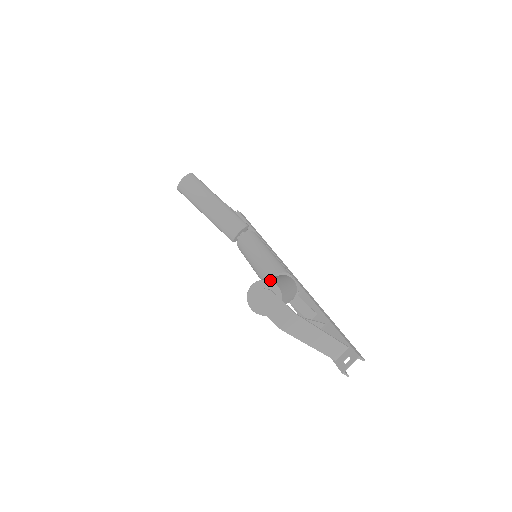
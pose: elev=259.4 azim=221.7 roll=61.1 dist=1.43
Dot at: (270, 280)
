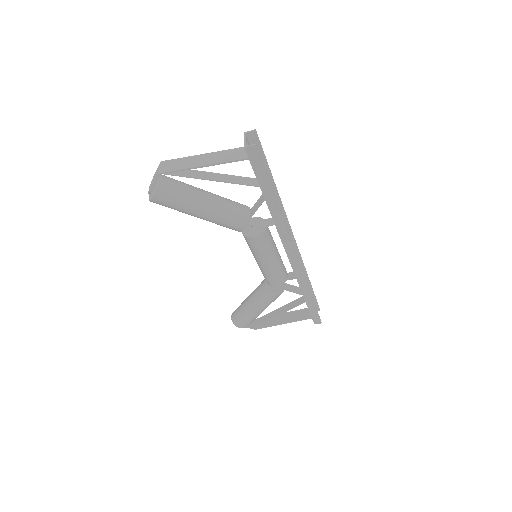
Dot at: occluded
